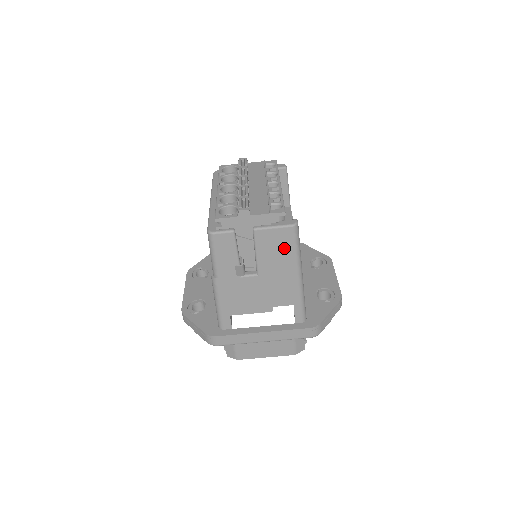
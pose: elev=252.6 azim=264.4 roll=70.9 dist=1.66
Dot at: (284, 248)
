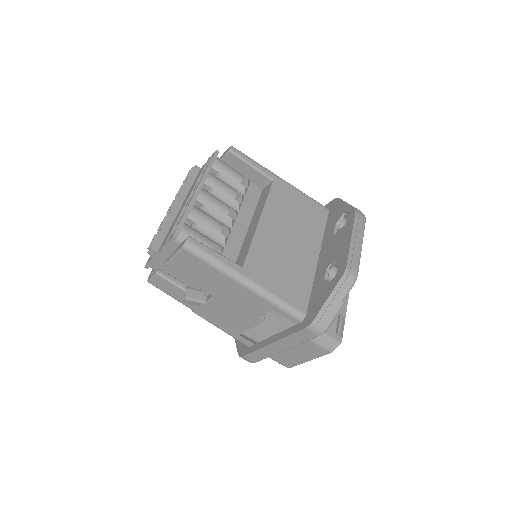
Dot at: (201, 268)
